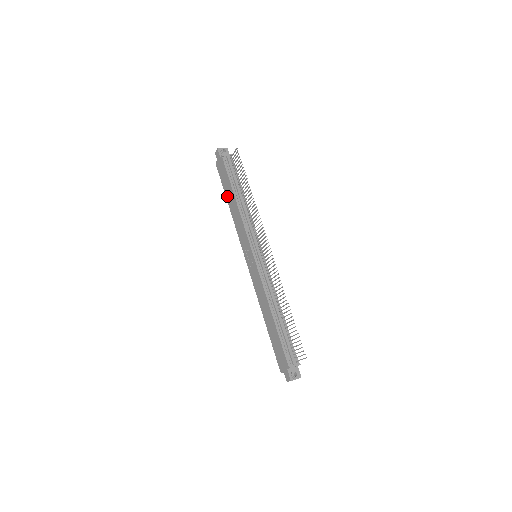
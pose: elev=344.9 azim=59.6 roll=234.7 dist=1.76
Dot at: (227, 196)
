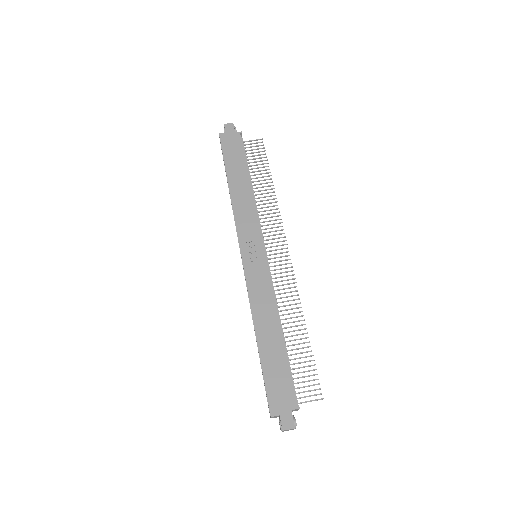
Dot at: (231, 173)
